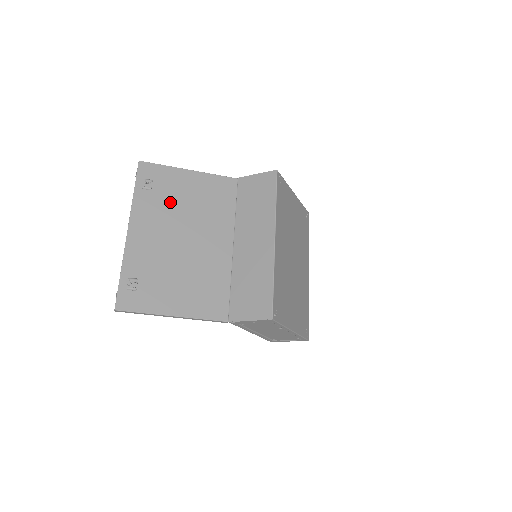
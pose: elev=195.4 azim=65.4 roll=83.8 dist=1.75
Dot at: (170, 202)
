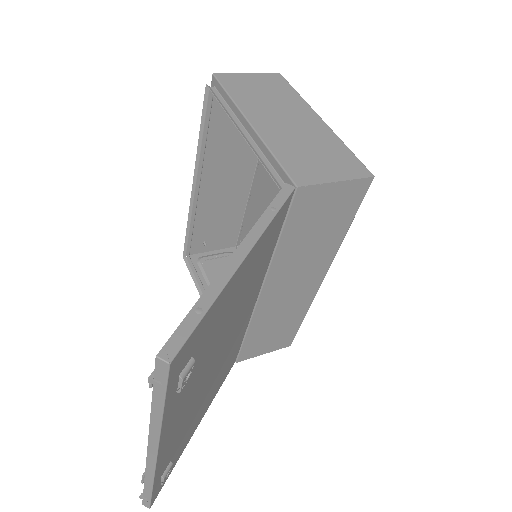
Dot at: (211, 347)
